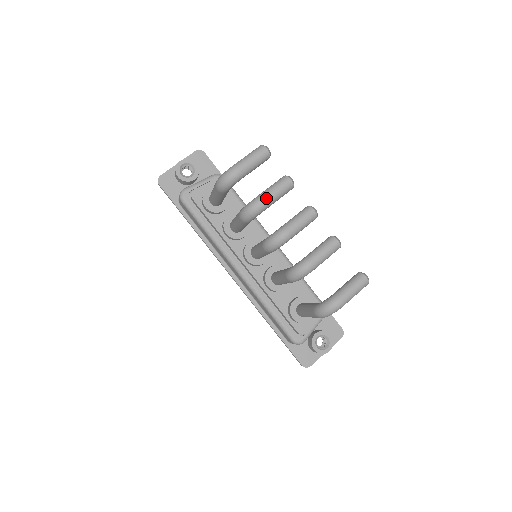
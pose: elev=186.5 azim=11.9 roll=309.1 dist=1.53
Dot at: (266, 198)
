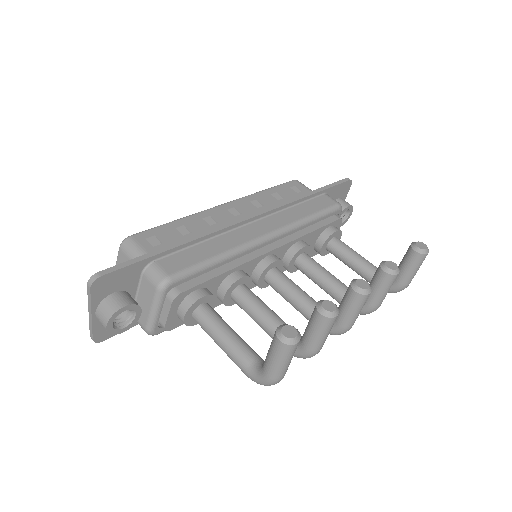
Dot at: (321, 347)
